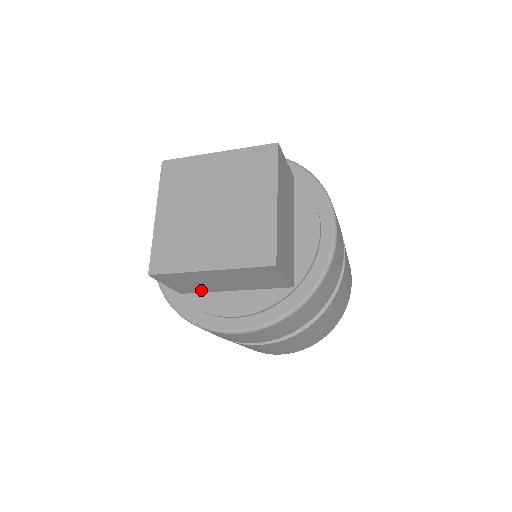
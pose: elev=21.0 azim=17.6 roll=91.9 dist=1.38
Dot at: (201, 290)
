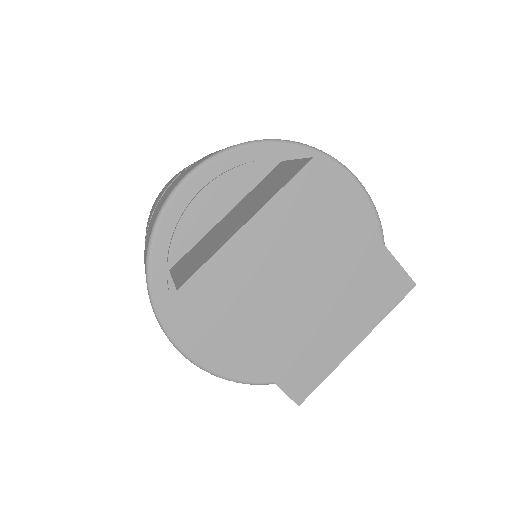
Dot at: occluded
